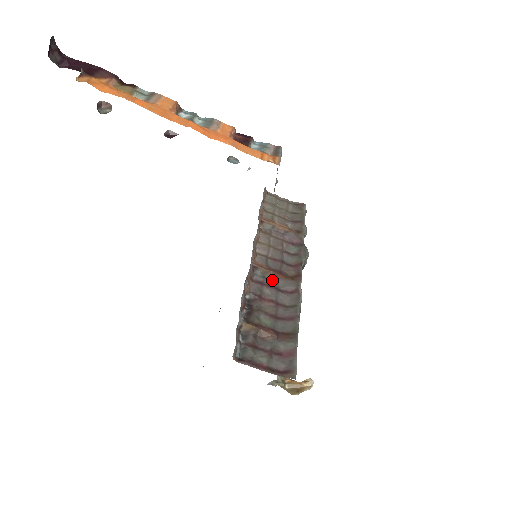
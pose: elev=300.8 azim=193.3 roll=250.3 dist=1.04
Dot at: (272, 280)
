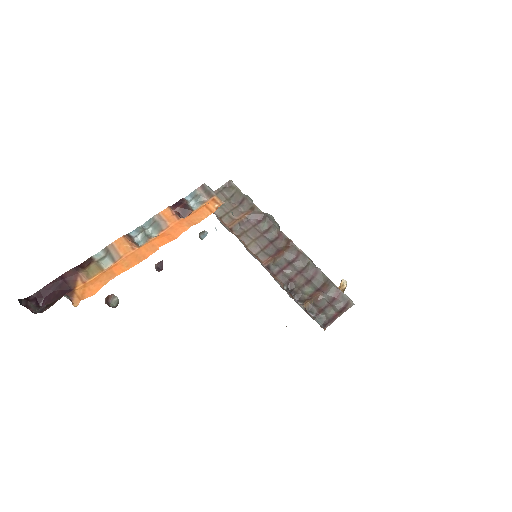
Dot at: (281, 261)
